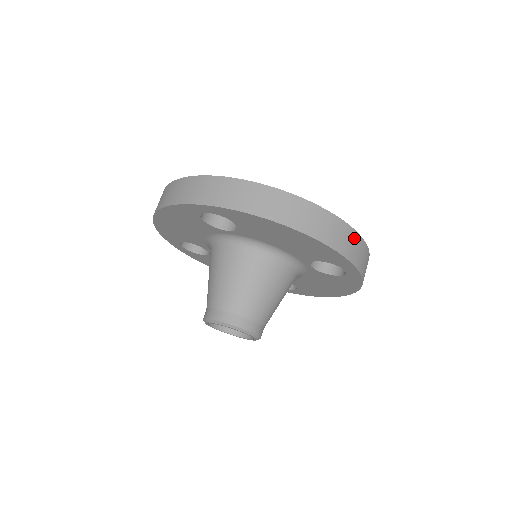
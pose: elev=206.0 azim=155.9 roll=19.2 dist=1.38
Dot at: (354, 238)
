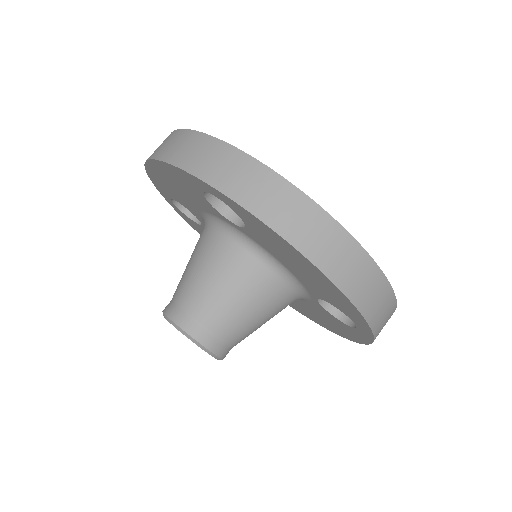
Dot at: (387, 298)
